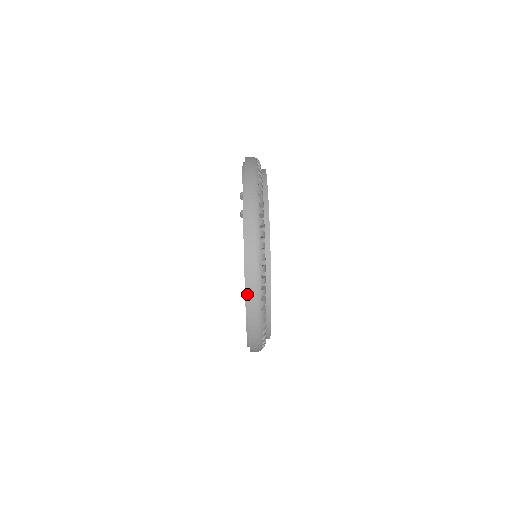
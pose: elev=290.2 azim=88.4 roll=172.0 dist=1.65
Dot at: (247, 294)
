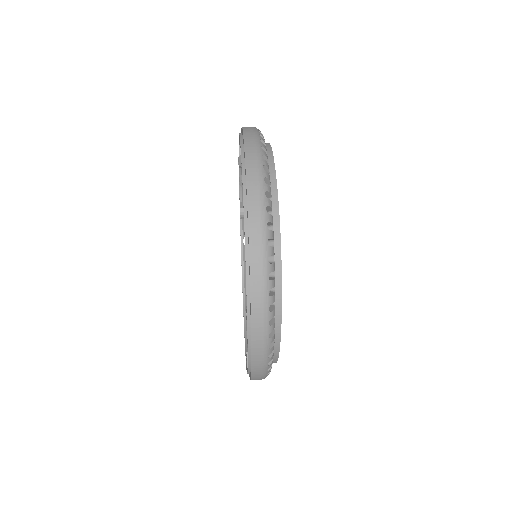
Dot at: (249, 287)
